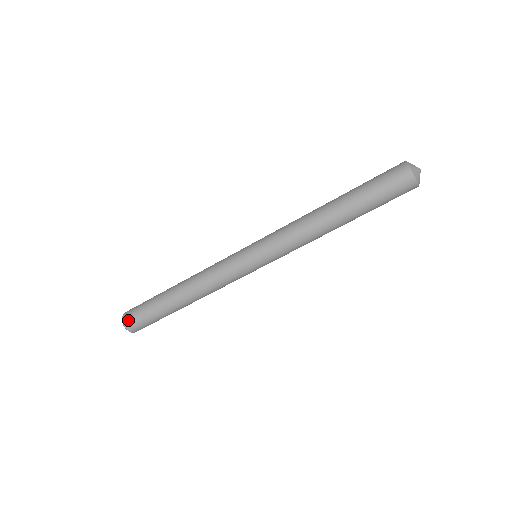
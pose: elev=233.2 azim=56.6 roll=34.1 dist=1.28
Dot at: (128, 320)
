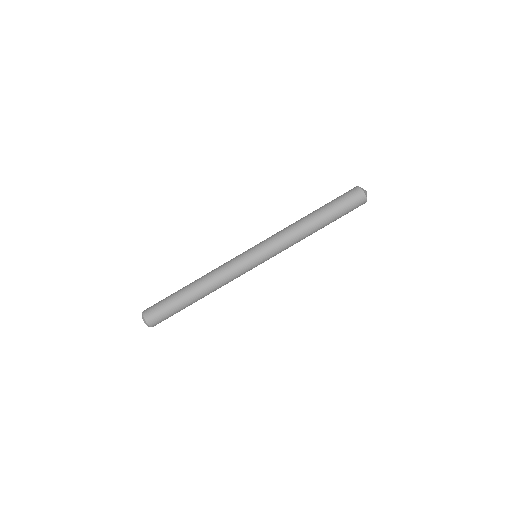
Dot at: (147, 311)
